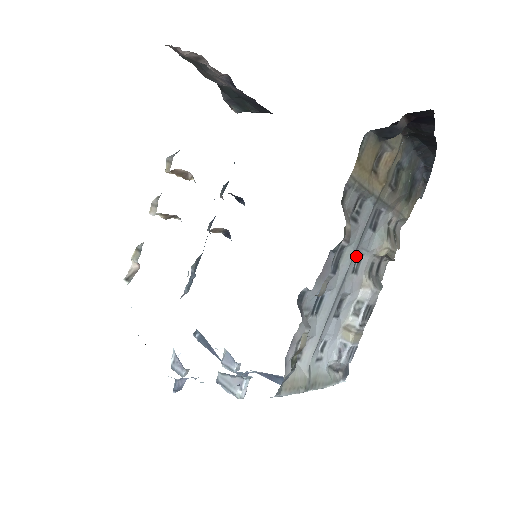
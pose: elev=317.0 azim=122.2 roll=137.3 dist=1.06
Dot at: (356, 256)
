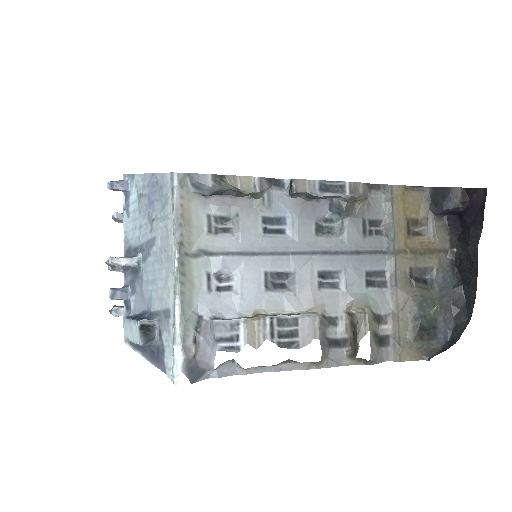
Dot at: (335, 266)
